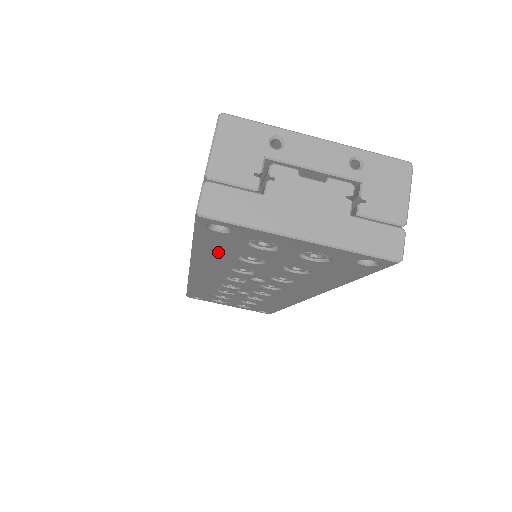
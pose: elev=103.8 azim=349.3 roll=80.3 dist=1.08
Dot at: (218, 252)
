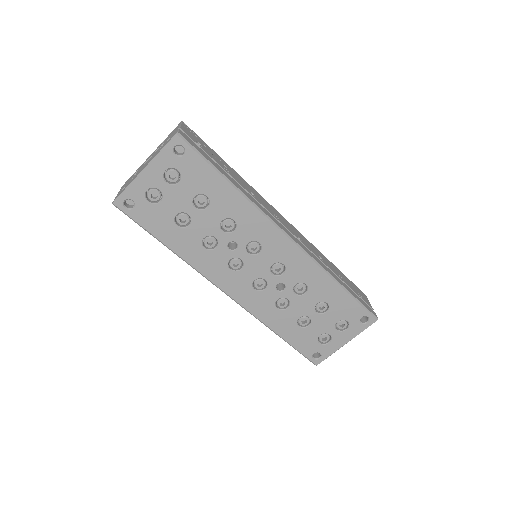
Dot at: (169, 233)
